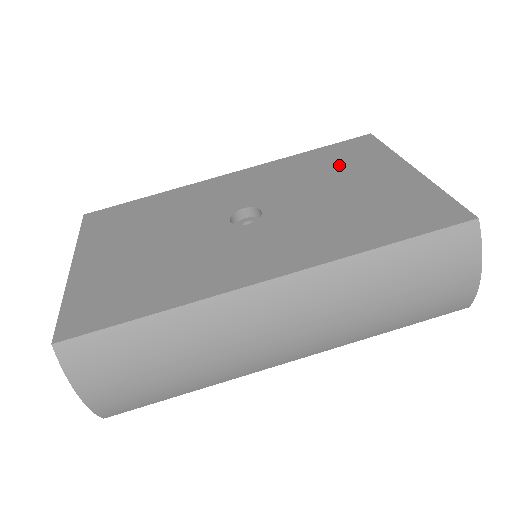
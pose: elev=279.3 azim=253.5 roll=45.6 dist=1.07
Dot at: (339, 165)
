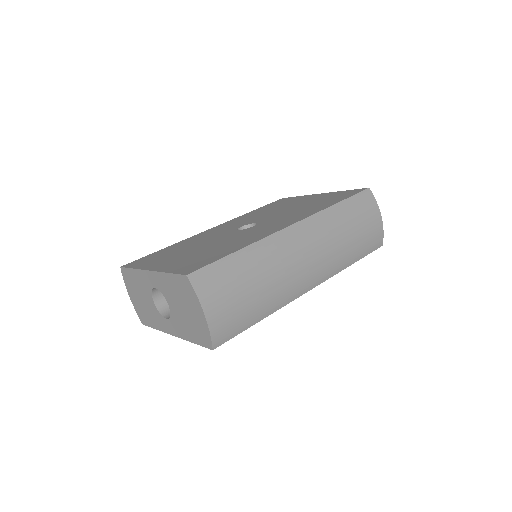
Dot at: (279, 206)
